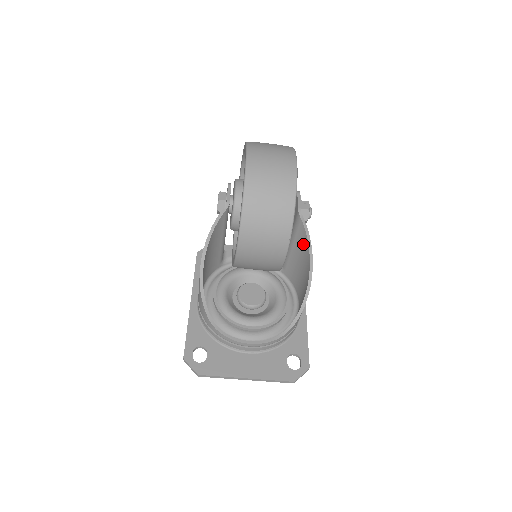
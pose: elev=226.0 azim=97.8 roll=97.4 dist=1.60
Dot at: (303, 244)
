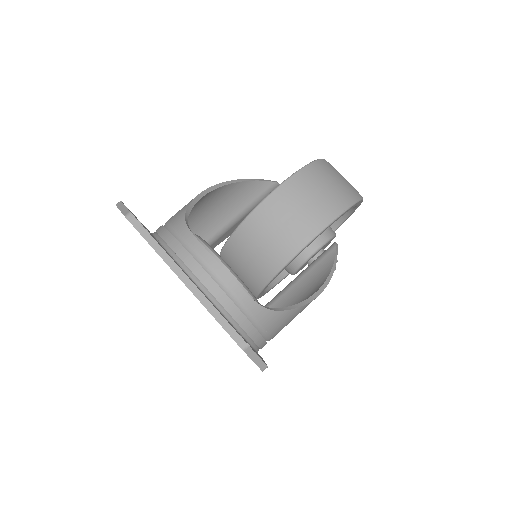
Dot at: (321, 272)
